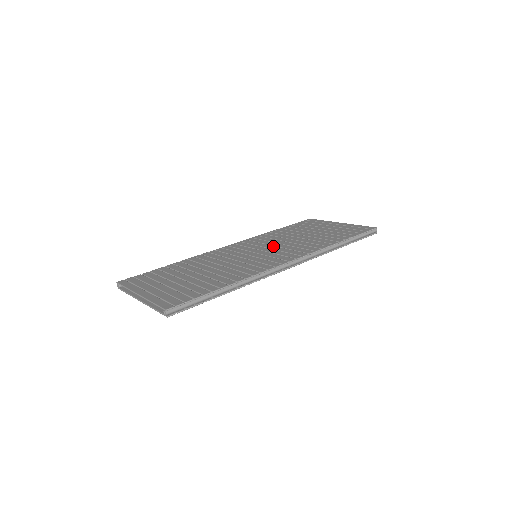
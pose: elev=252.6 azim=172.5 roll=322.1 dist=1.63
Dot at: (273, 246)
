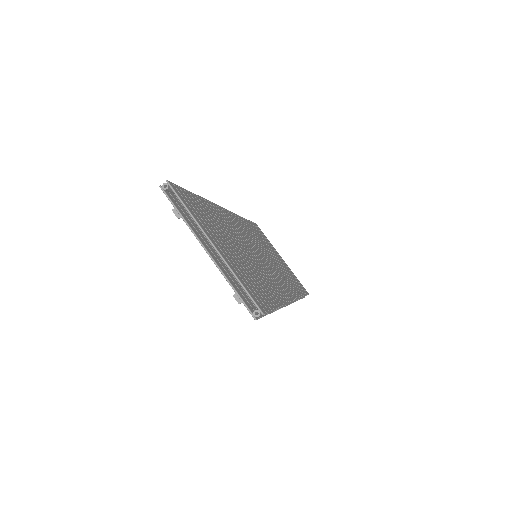
Dot at: occluded
